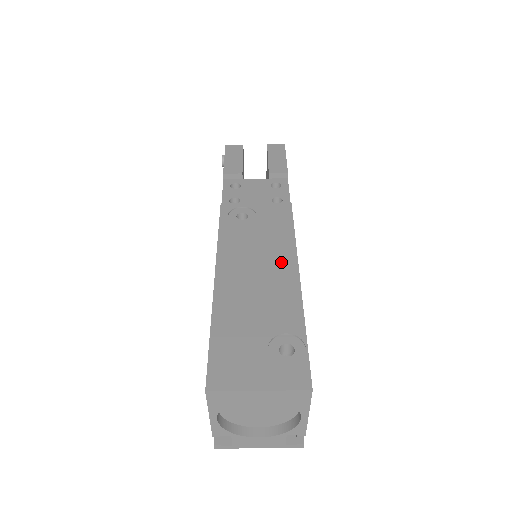
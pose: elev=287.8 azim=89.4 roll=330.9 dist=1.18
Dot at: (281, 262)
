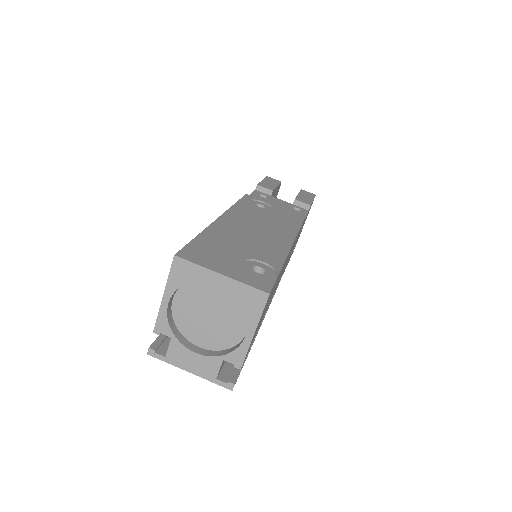
Dot at: (280, 234)
